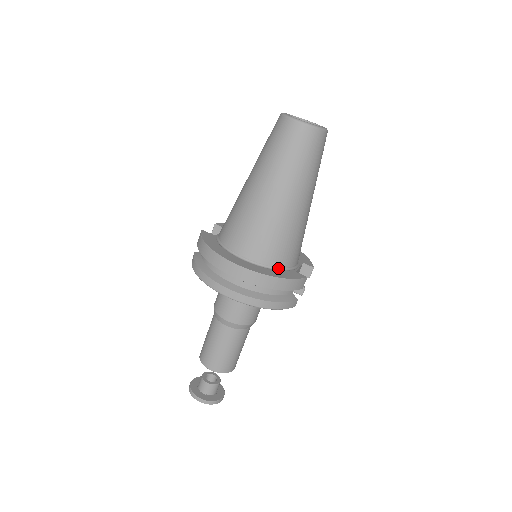
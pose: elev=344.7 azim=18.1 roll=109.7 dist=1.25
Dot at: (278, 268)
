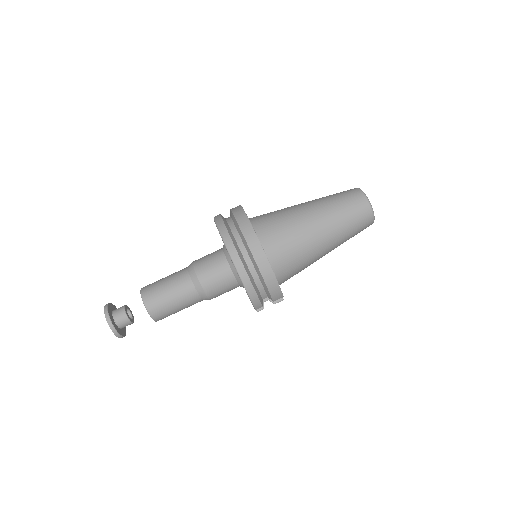
Dot at: (274, 272)
